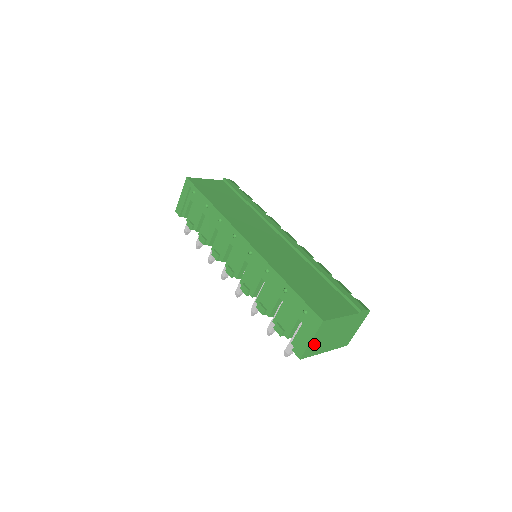
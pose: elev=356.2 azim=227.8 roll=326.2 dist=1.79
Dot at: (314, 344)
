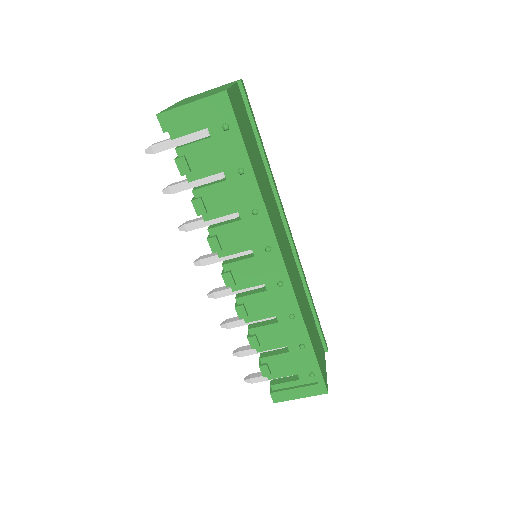
Dot at: occluded
